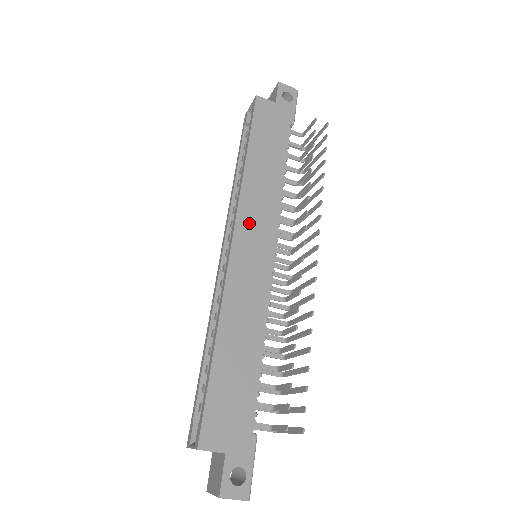
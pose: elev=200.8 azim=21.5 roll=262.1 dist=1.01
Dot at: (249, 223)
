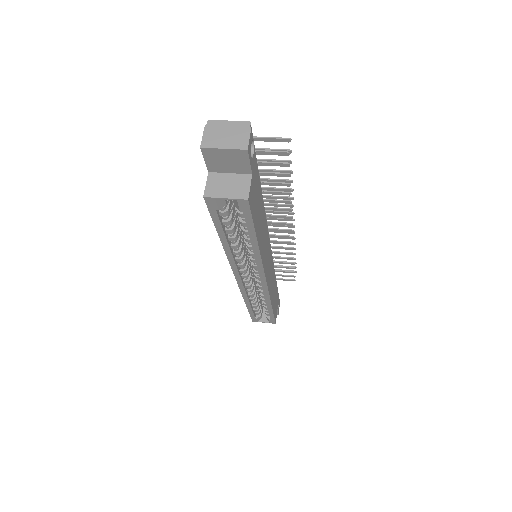
Dot at: (266, 262)
